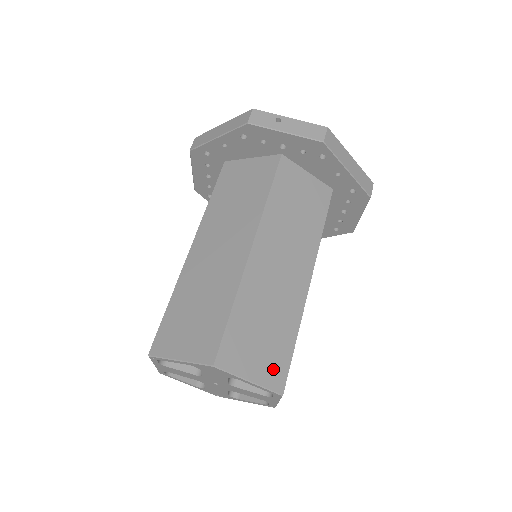
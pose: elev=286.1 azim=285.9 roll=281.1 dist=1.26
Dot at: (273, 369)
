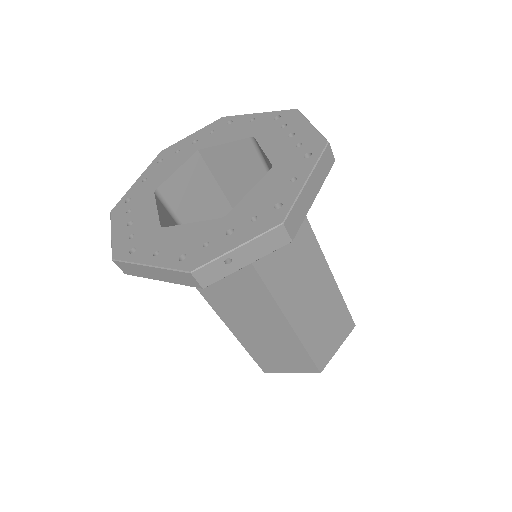
Dot at: (344, 329)
